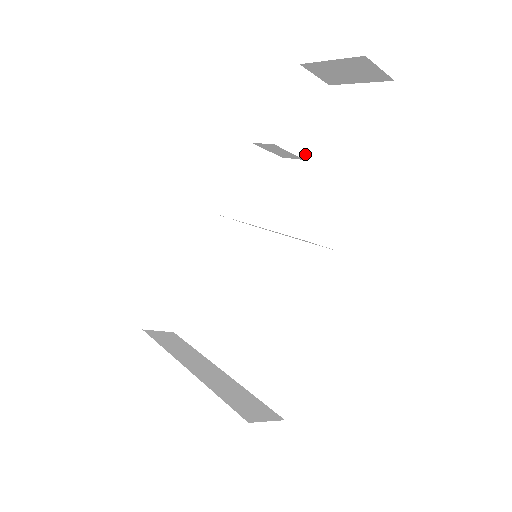
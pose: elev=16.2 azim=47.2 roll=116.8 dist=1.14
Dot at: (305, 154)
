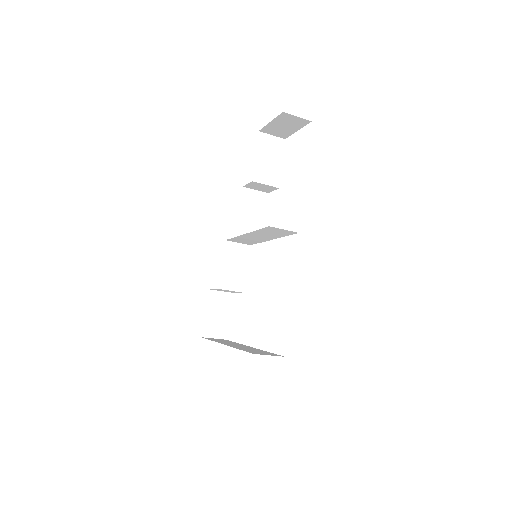
Dot at: (278, 184)
